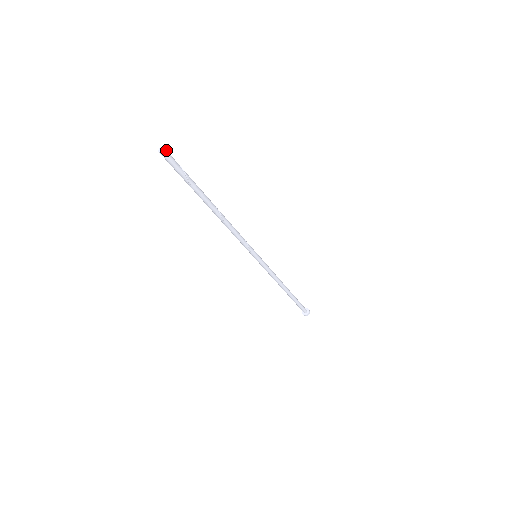
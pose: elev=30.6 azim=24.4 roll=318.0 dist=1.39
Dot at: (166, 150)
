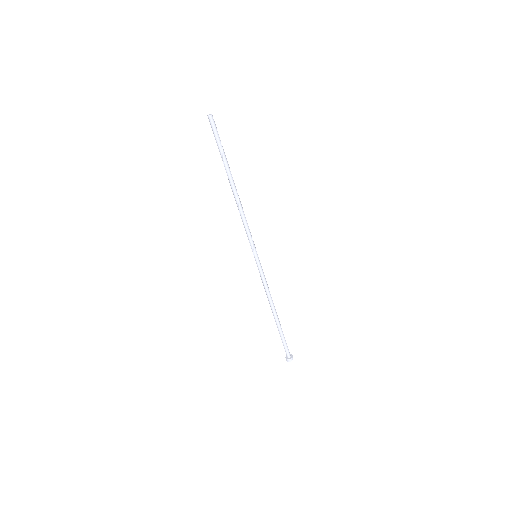
Dot at: (212, 117)
